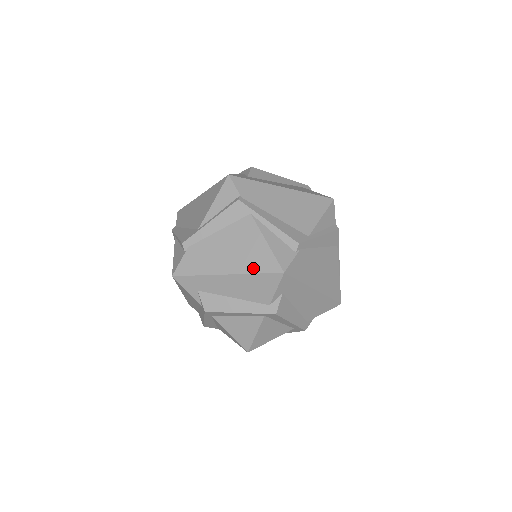
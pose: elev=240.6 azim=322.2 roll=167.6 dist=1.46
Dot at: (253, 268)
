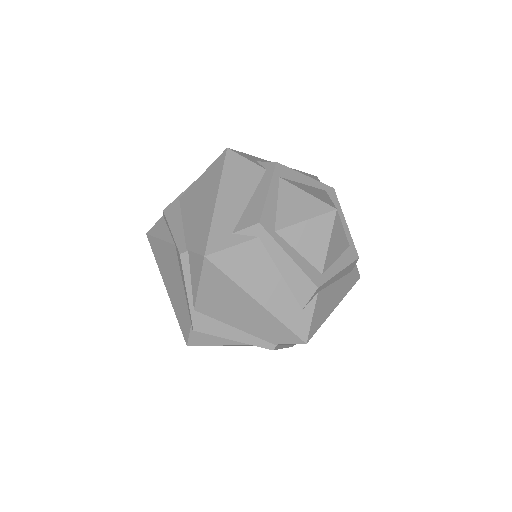
Dot at: occluded
